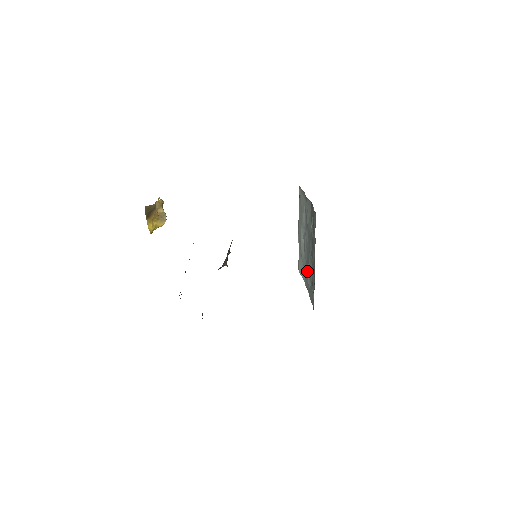
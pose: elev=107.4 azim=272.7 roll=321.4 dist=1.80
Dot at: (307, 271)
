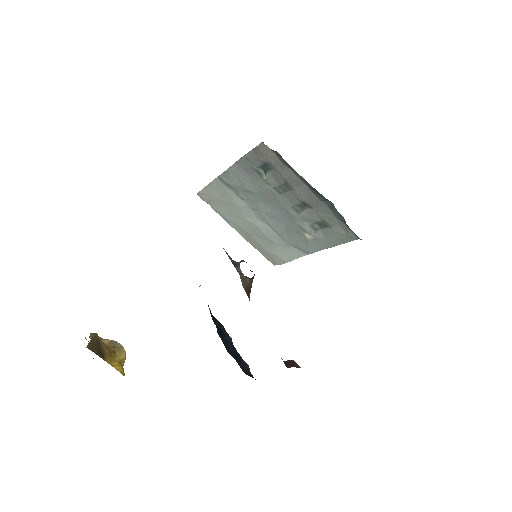
Dot at: (301, 234)
